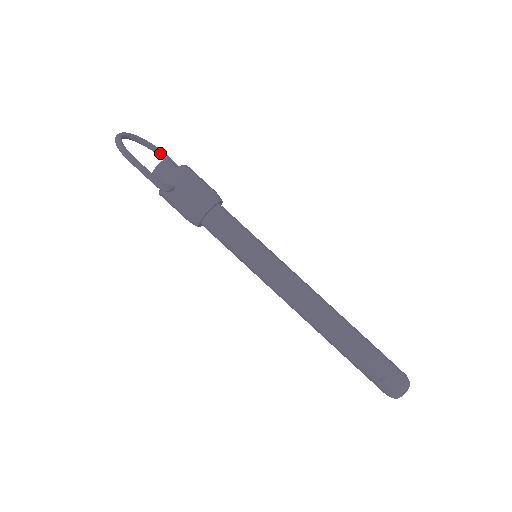
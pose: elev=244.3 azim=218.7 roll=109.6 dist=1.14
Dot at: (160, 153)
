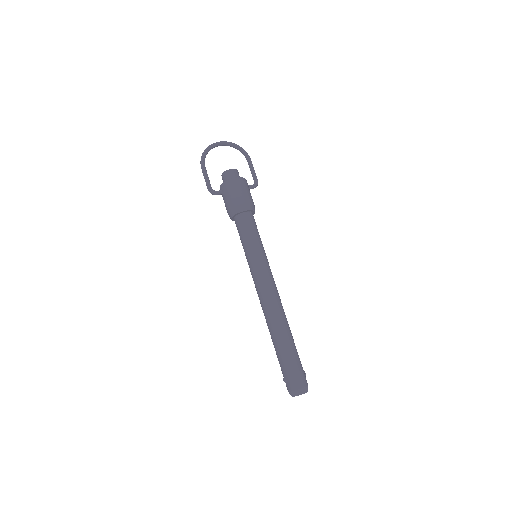
Dot at: (246, 157)
